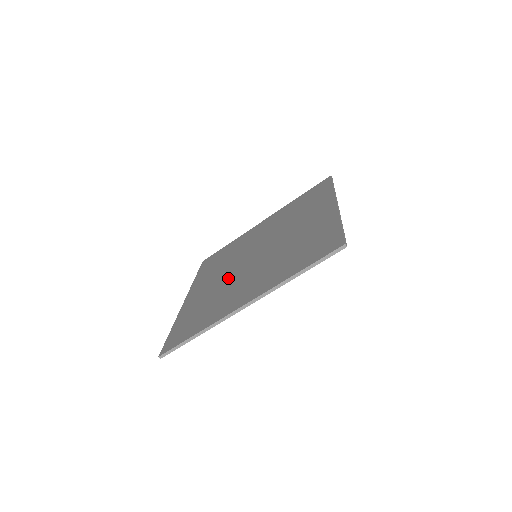
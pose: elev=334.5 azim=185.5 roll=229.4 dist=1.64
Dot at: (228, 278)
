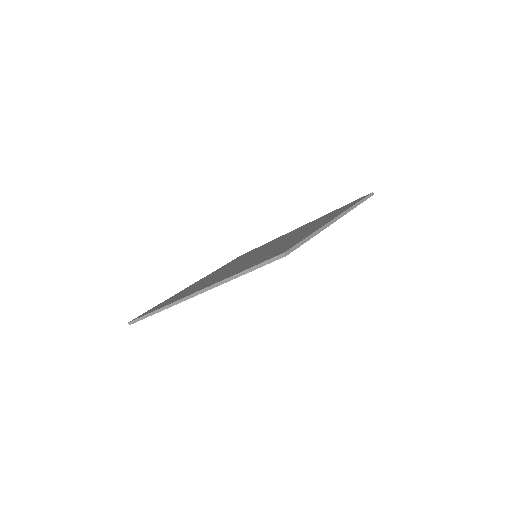
Dot at: (251, 259)
